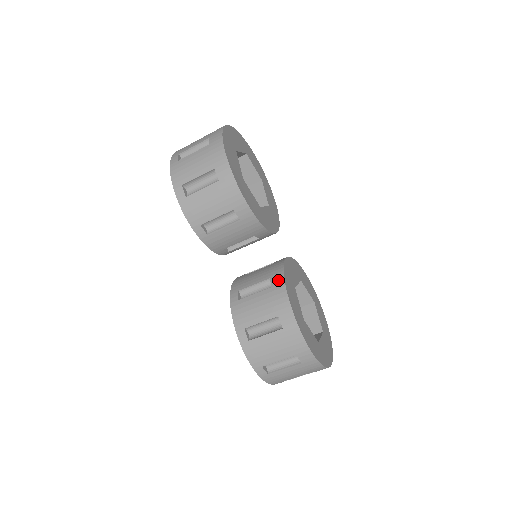
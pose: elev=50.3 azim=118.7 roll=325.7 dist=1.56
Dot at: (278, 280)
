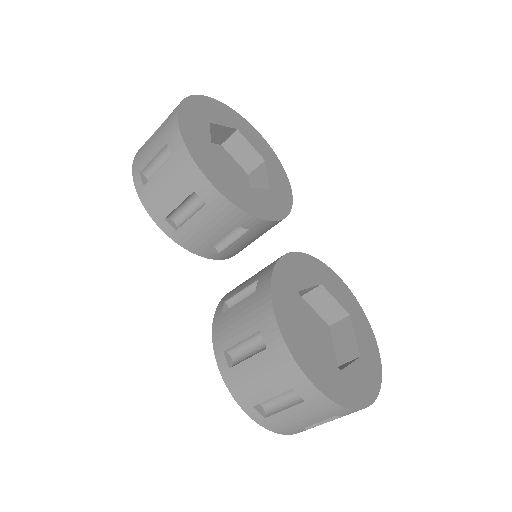
Dot at: (264, 280)
